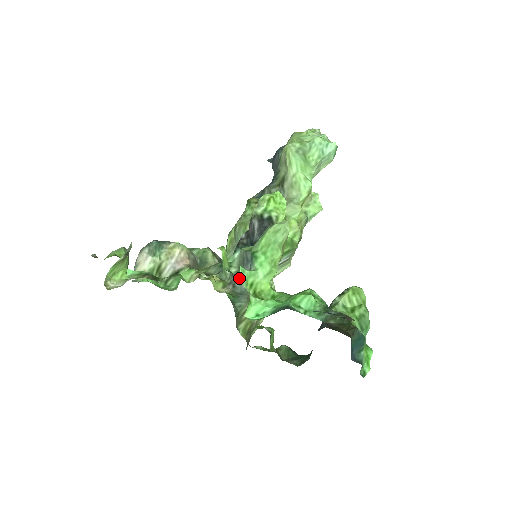
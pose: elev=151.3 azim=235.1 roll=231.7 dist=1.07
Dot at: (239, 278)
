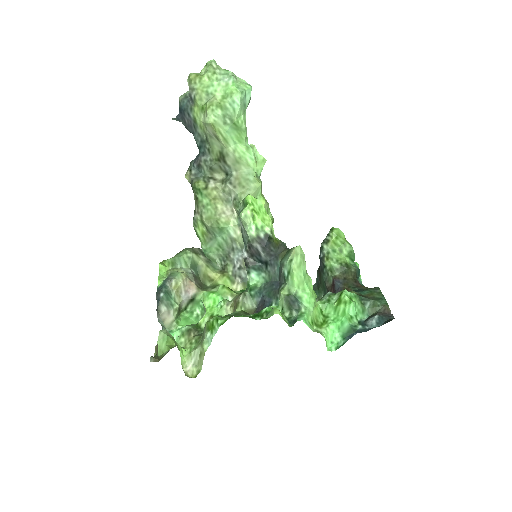
Dot at: (240, 268)
